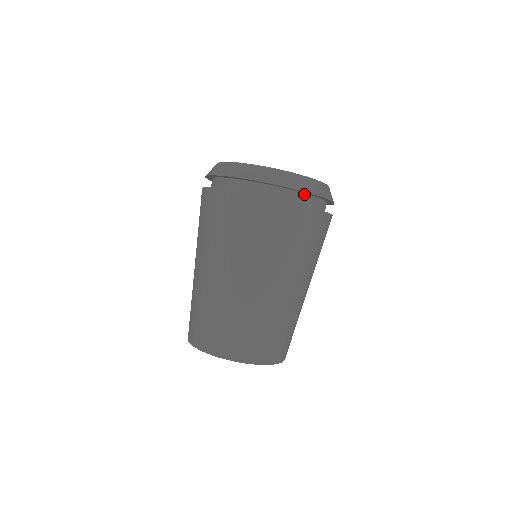
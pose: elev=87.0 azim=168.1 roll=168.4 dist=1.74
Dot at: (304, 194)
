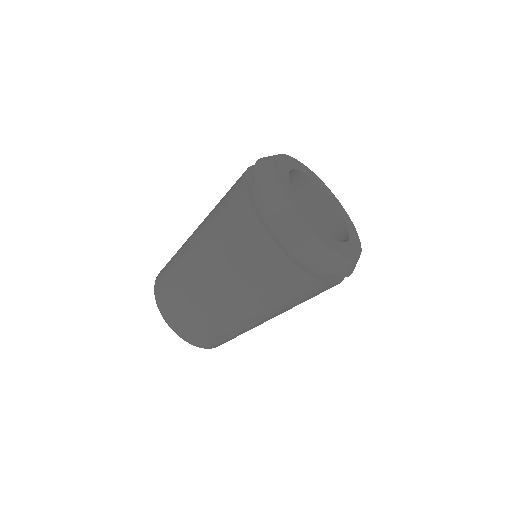
Dot at: occluded
